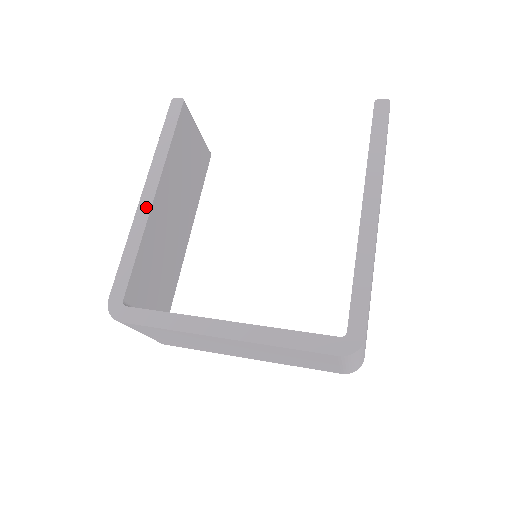
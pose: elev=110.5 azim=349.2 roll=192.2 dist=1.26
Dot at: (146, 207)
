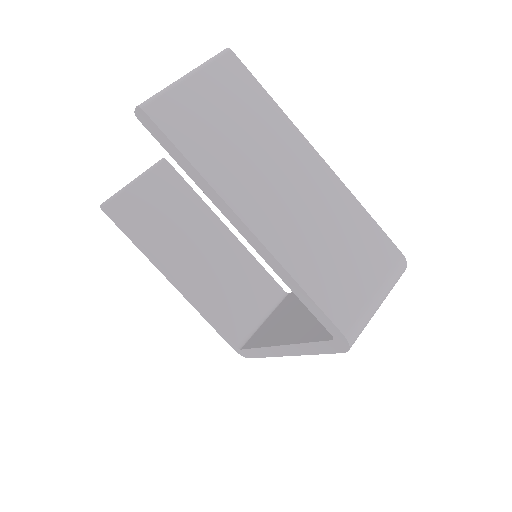
Dot at: (181, 290)
